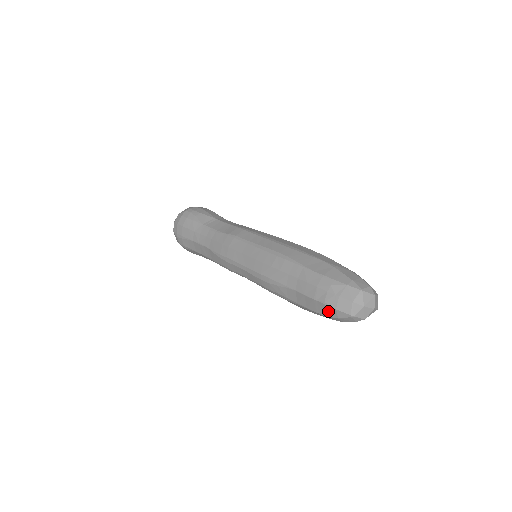
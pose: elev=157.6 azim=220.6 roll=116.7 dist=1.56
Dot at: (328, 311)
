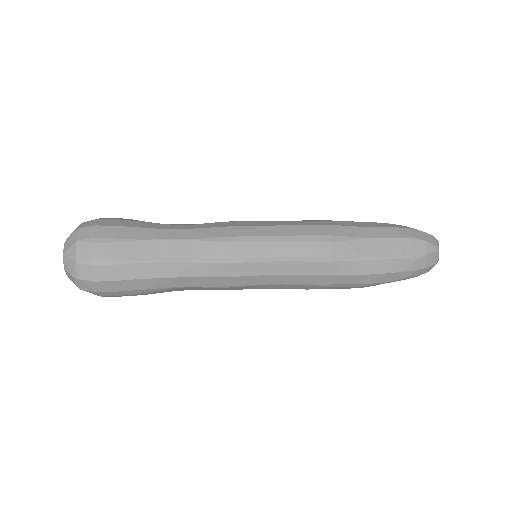
Dot at: (417, 248)
